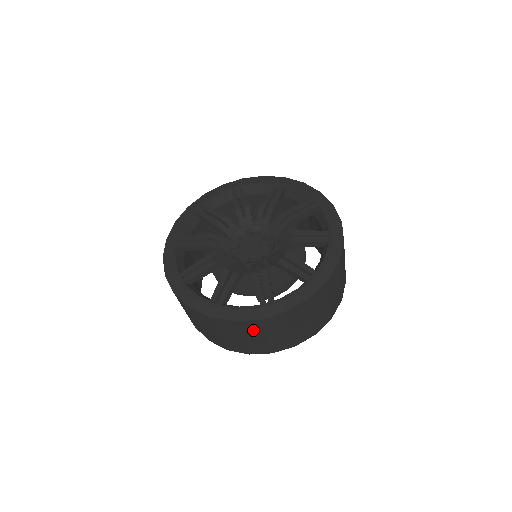
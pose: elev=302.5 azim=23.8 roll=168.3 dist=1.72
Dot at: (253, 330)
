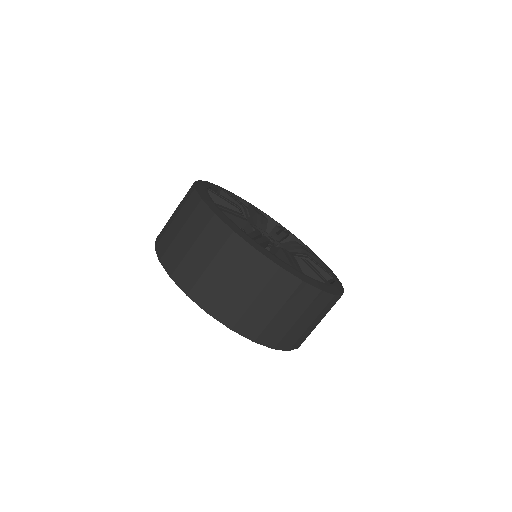
Dot at: (316, 309)
